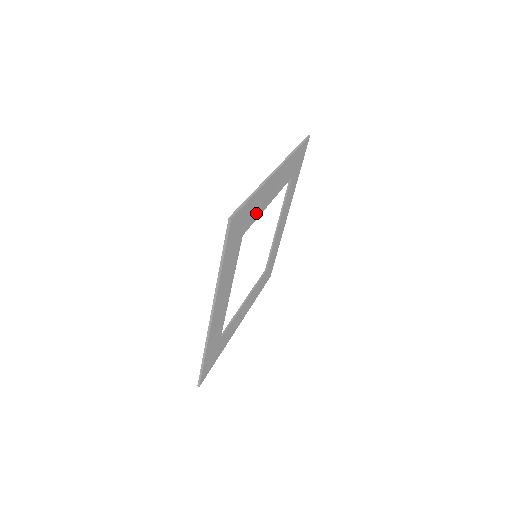
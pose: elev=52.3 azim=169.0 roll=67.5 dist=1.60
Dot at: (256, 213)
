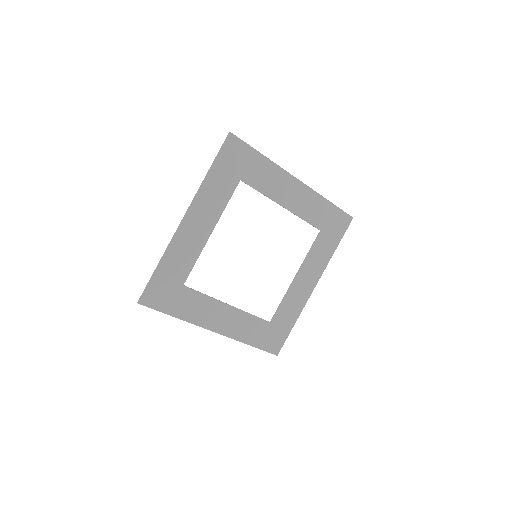
Dot at: (262, 185)
